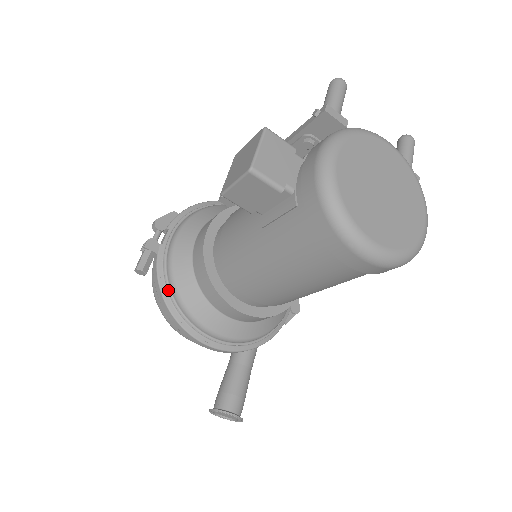
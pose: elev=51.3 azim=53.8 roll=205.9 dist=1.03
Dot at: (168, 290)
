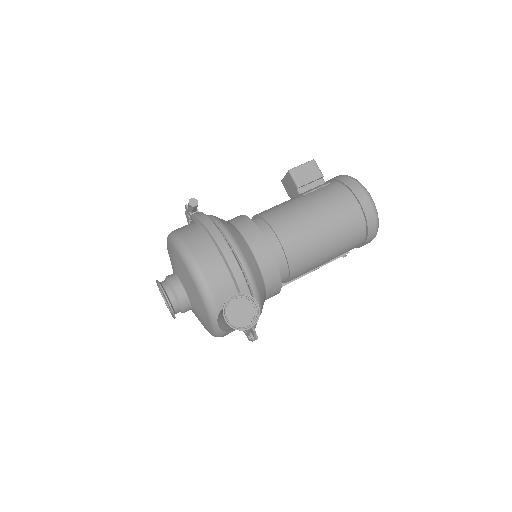
Dot at: (211, 219)
